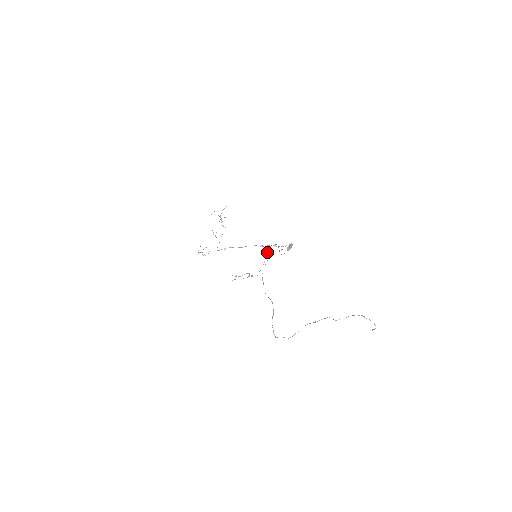
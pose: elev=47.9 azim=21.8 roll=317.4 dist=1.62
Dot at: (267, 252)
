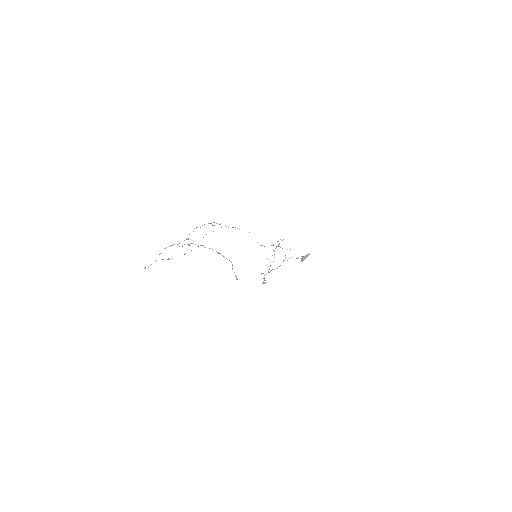
Dot at: (217, 223)
